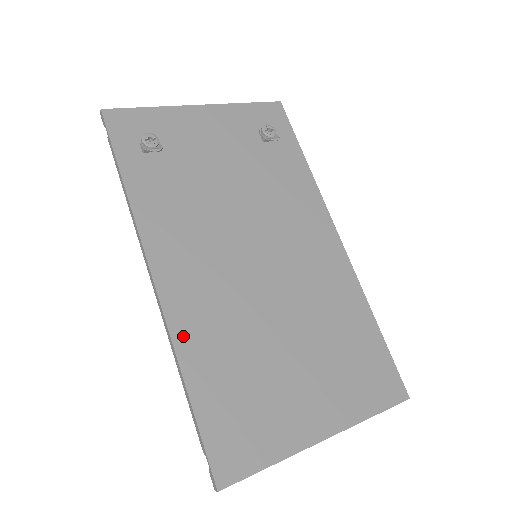
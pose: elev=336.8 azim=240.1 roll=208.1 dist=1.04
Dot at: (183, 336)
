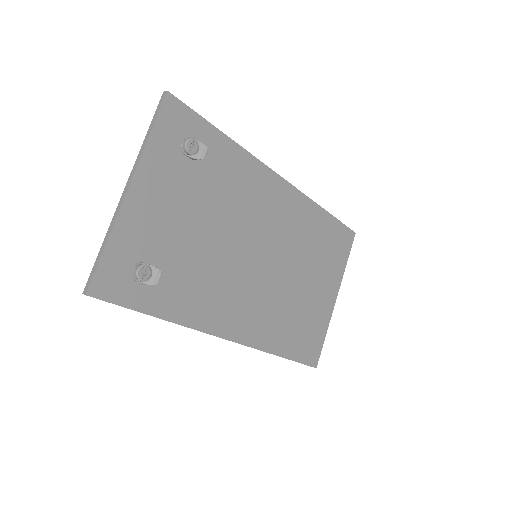
Dot at: (263, 342)
